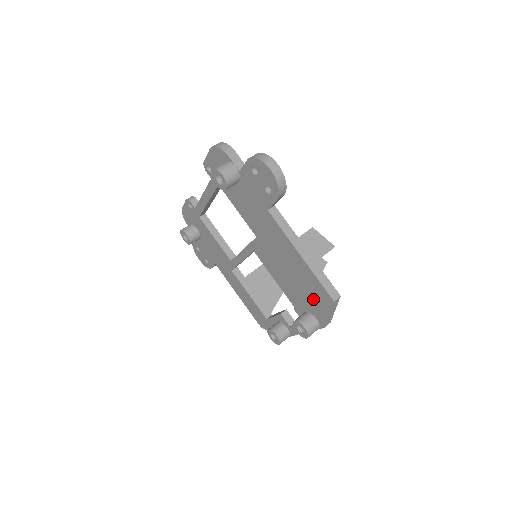
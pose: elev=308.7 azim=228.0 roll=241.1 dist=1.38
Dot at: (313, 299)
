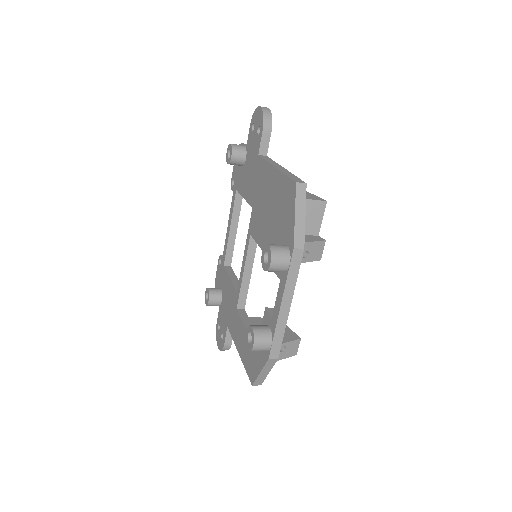
Dot at: (284, 215)
